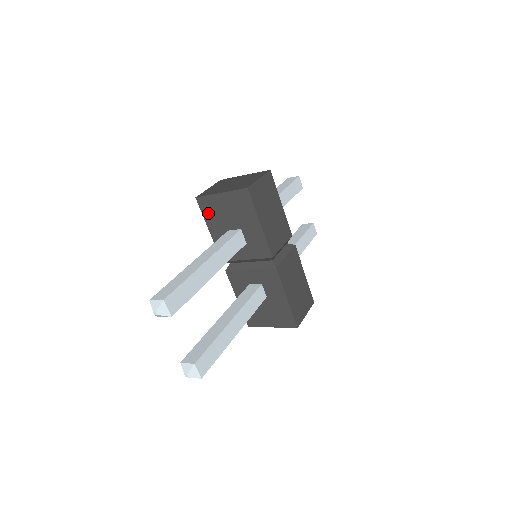
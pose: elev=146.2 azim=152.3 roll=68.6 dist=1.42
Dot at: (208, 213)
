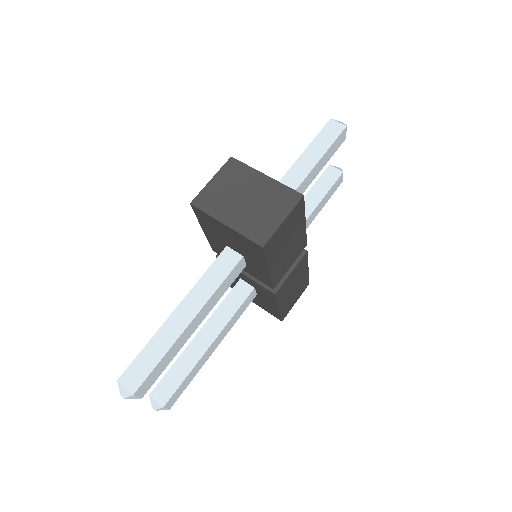
Dot at: (204, 222)
